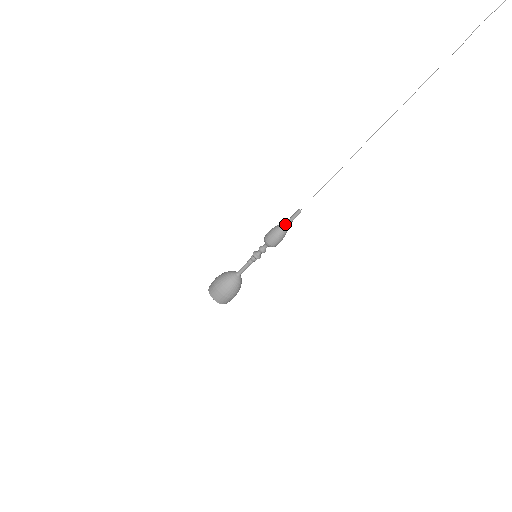
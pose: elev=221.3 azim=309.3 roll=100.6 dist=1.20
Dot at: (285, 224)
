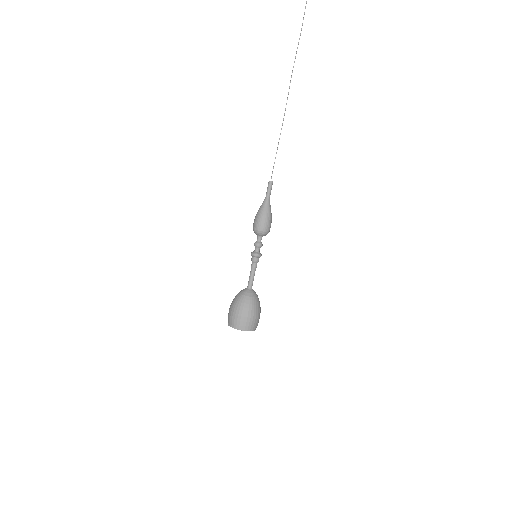
Dot at: (264, 202)
